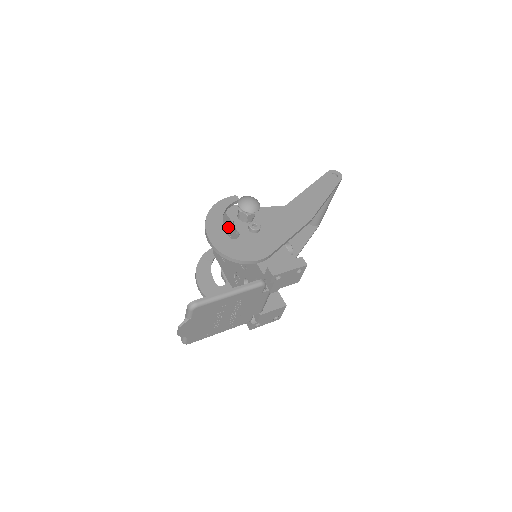
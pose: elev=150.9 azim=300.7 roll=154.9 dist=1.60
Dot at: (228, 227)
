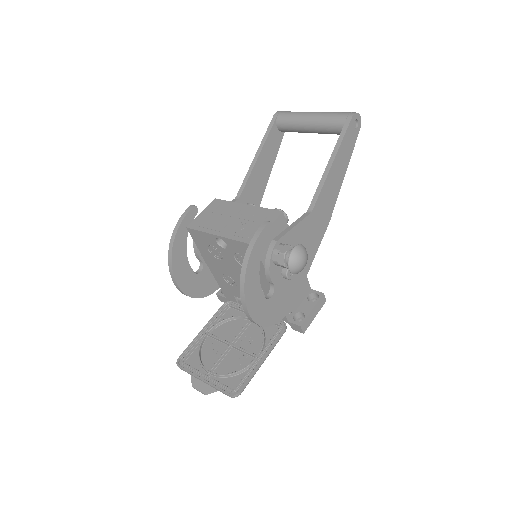
Dot at: occluded
